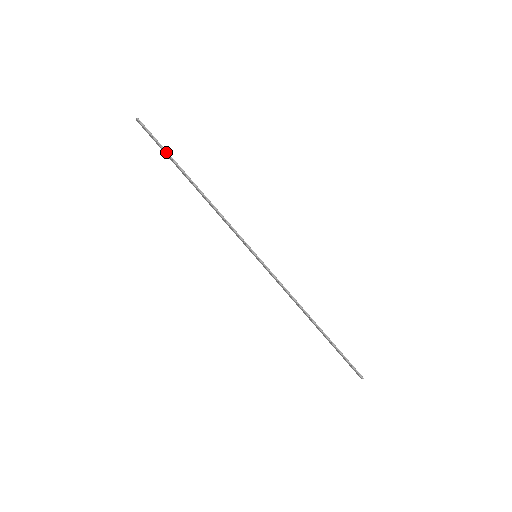
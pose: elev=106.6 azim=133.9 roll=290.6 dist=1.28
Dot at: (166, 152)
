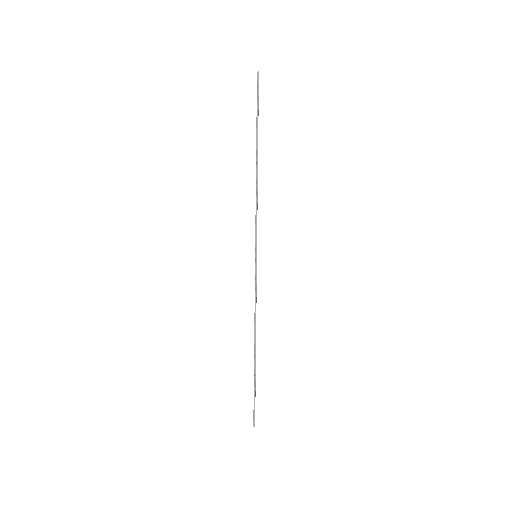
Dot at: (257, 116)
